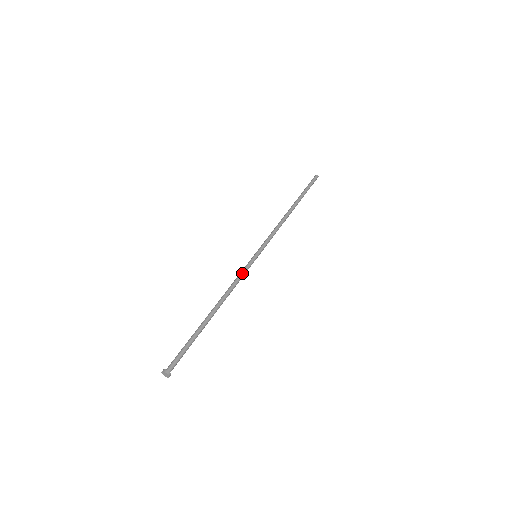
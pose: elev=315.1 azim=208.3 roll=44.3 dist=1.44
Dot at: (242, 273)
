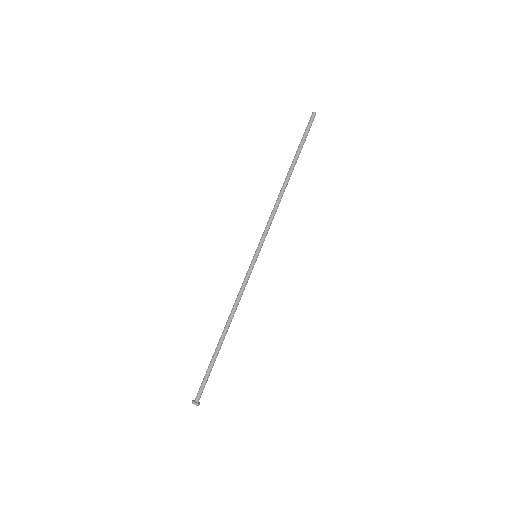
Dot at: (246, 284)
